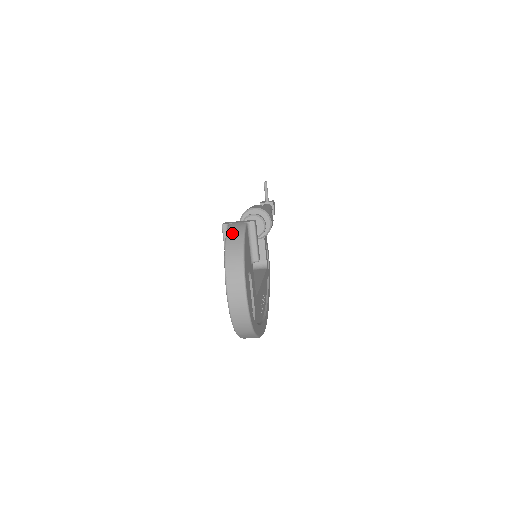
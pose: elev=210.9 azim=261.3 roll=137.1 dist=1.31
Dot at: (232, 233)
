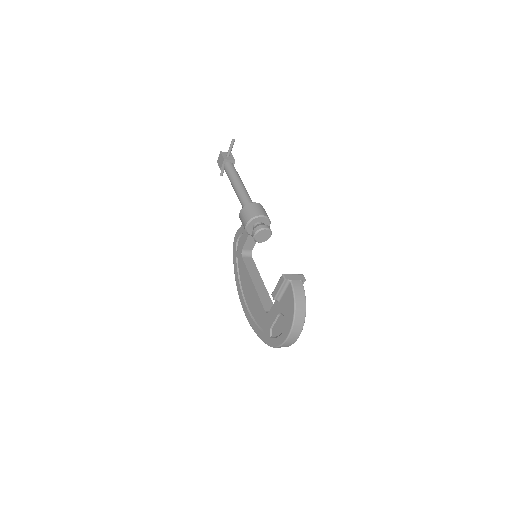
Dot at: (298, 295)
